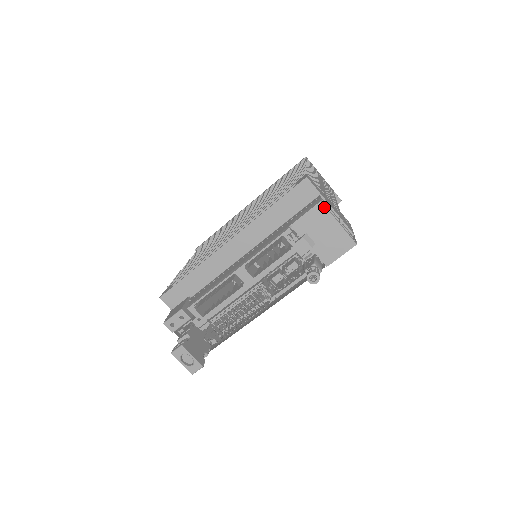
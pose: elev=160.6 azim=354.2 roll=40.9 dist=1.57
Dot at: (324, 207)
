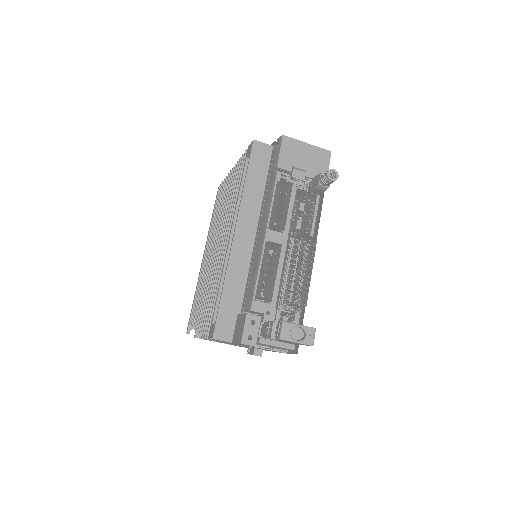
Dot at: (288, 138)
